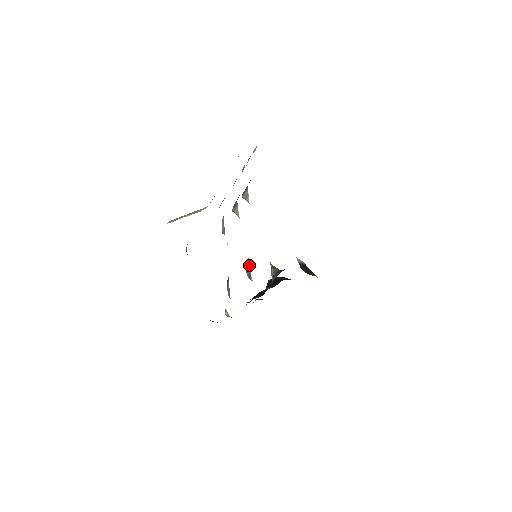
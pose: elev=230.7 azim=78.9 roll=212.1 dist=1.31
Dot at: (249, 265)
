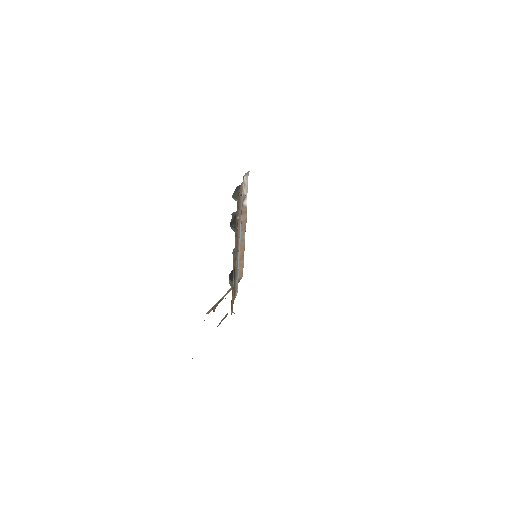
Dot at: occluded
